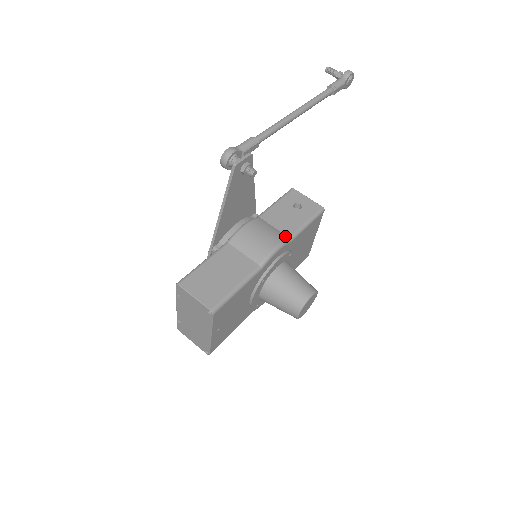
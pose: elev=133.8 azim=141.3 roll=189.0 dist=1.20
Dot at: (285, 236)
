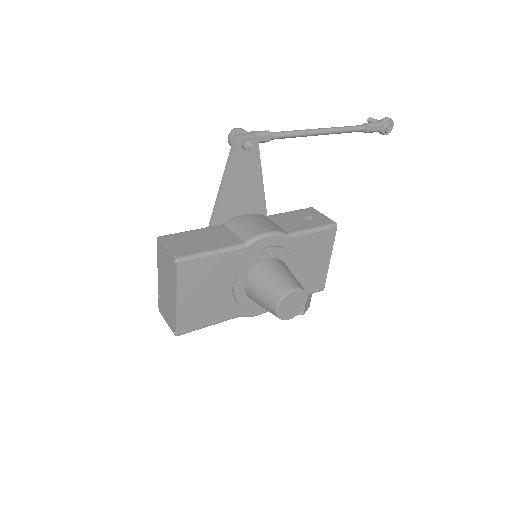
Dot at: (283, 230)
